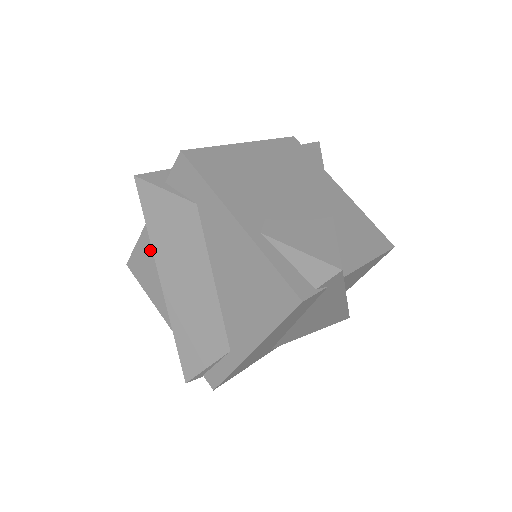
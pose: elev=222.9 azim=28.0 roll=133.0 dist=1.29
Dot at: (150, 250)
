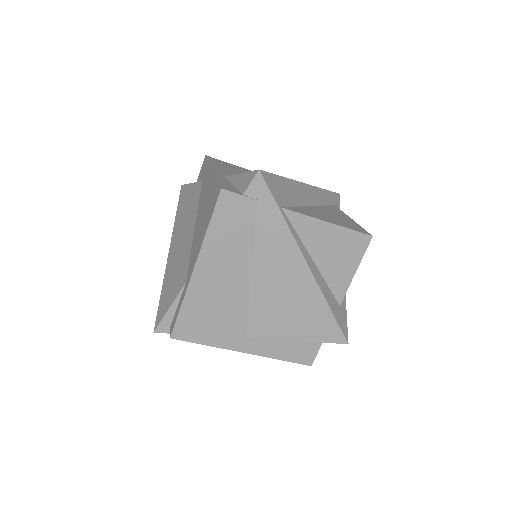
Dot at: occluded
